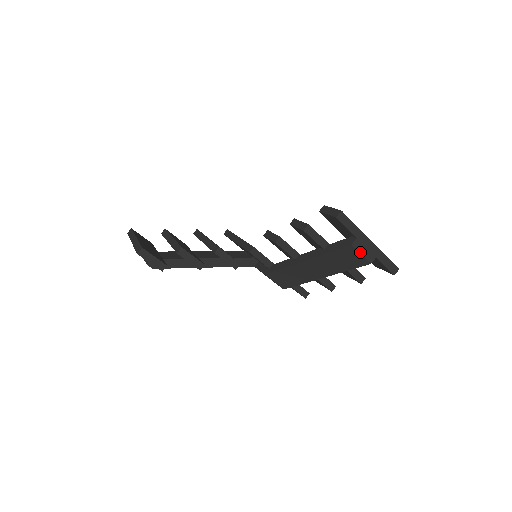
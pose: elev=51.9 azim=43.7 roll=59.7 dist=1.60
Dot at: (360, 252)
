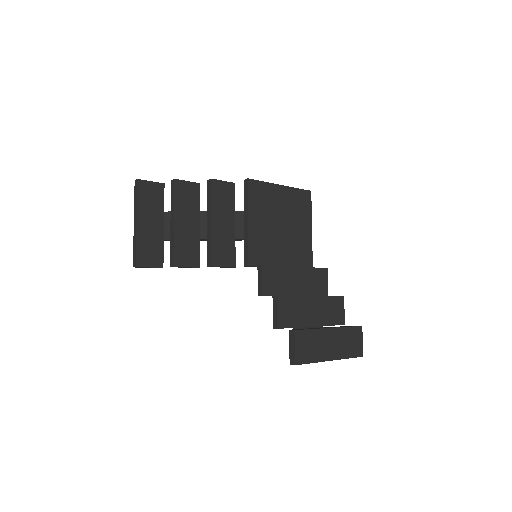
Dot at: occluded
